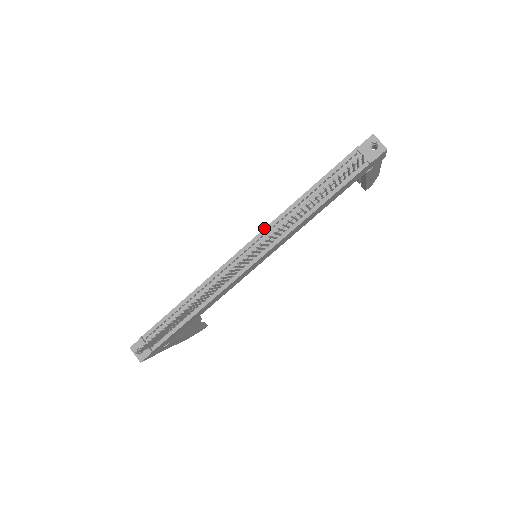
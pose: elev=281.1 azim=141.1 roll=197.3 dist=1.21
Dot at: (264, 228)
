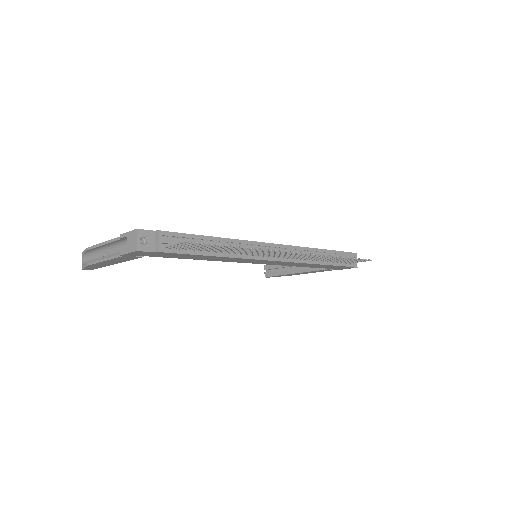
Dot at: (291, 245)
